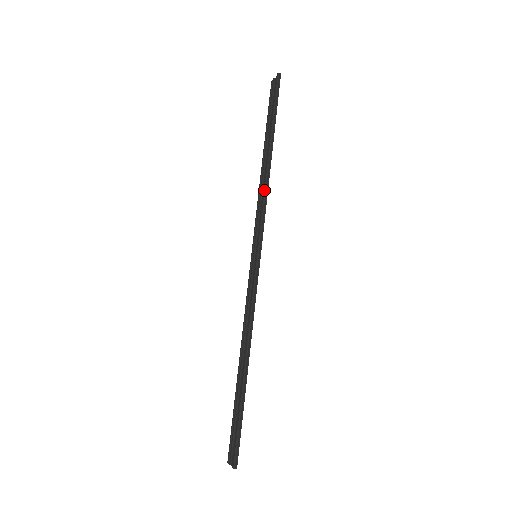
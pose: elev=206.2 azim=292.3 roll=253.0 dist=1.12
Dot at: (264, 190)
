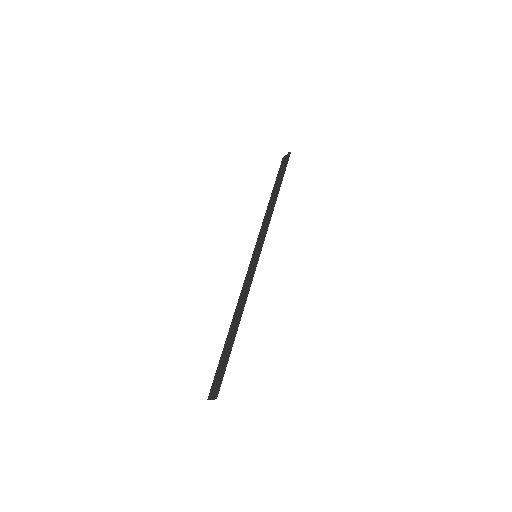
Dot at: (269, 215)
